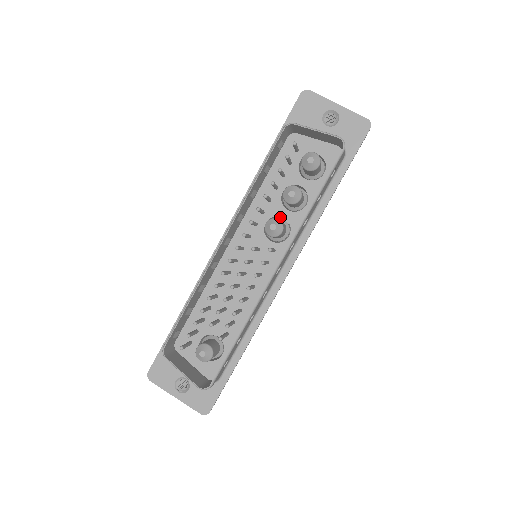
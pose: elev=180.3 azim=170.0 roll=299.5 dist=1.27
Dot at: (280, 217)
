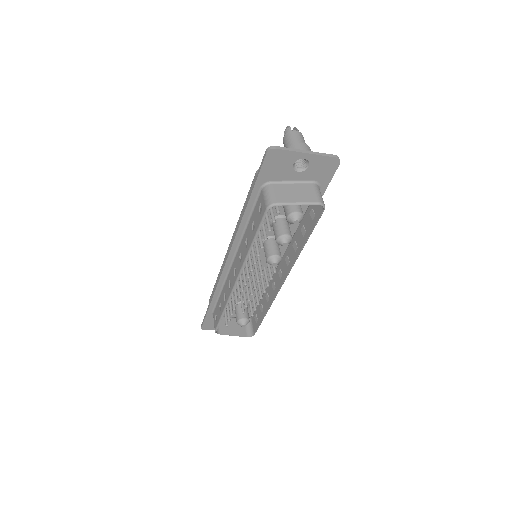
Dot at: occluded
